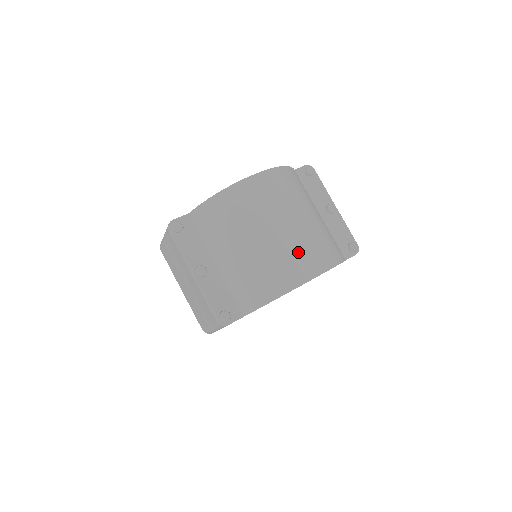
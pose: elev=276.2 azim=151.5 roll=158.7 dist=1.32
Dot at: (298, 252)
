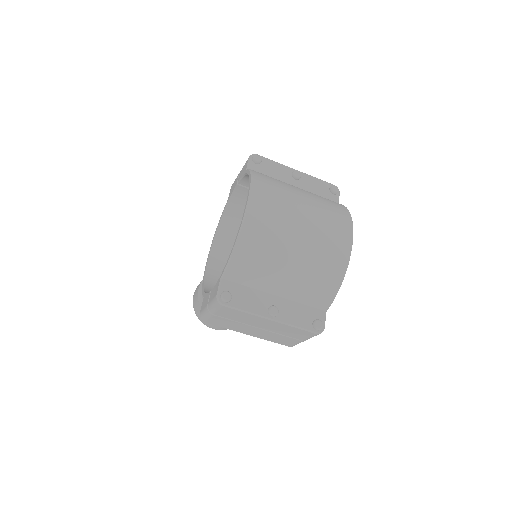
Dot at: (328, 233)
